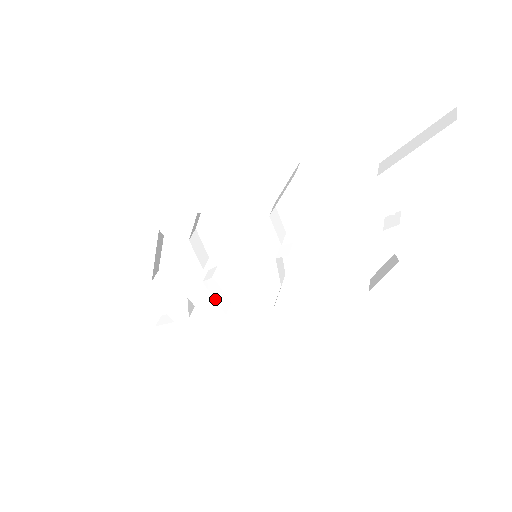
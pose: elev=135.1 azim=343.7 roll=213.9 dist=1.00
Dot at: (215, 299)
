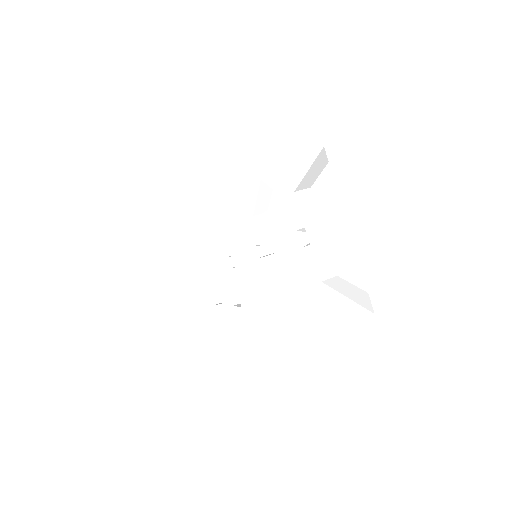
Dot at: (237, 289)
